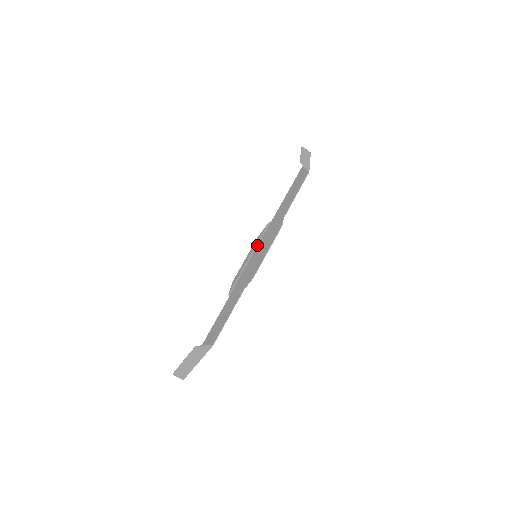
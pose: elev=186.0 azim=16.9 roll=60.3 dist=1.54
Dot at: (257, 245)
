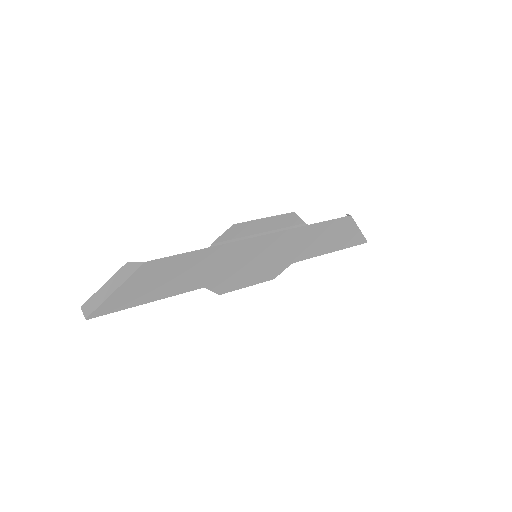
Dot at: (266, 270)
